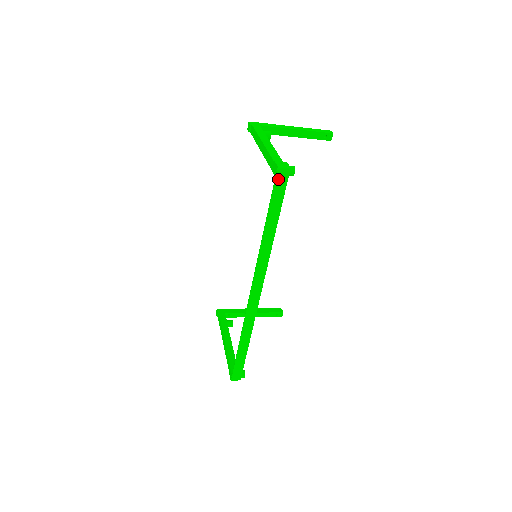
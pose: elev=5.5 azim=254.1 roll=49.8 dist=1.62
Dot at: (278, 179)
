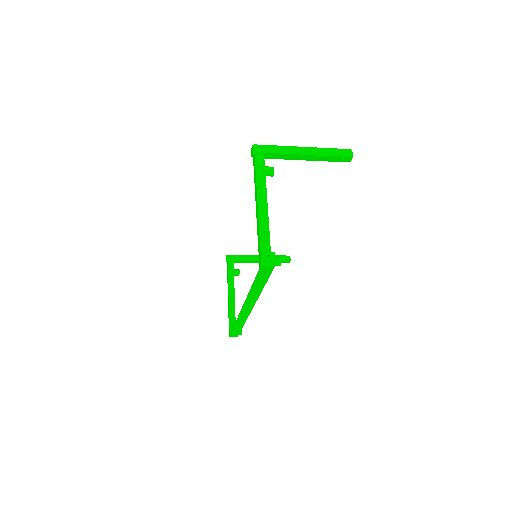
Dot at: (262, 270)
